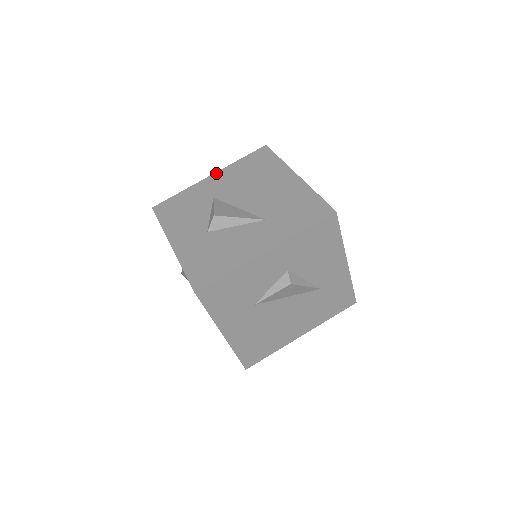
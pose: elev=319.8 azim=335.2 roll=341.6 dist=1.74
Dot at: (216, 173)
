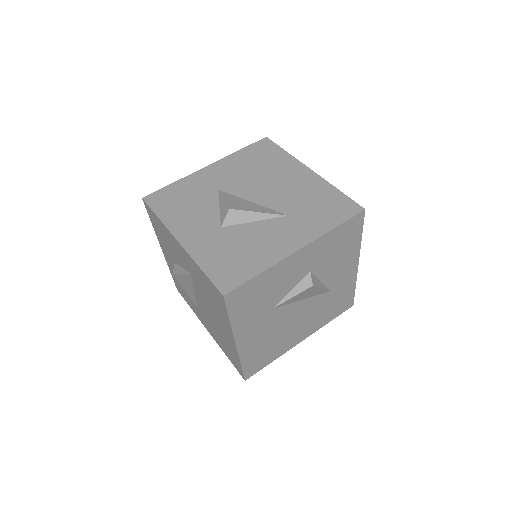
Dot at: (215, 163)
